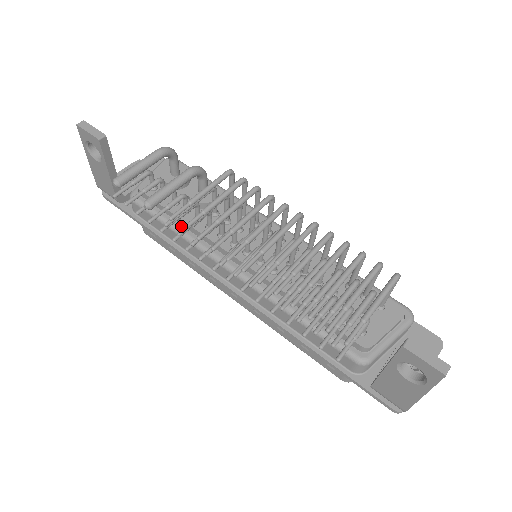
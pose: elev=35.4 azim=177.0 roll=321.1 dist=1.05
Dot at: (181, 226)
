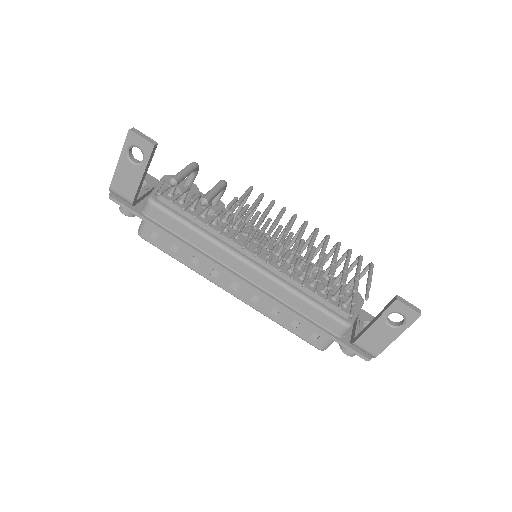
Dot at: (201, 227)
